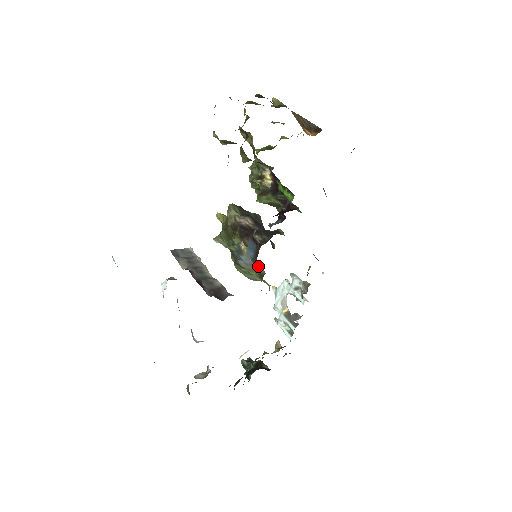
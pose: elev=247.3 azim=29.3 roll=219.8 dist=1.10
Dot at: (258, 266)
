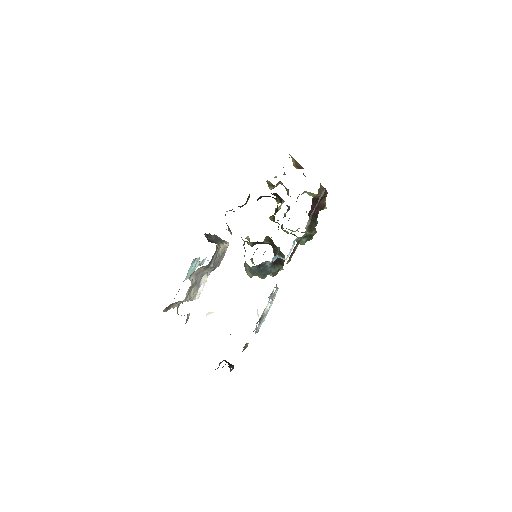
Dot at: occluded
